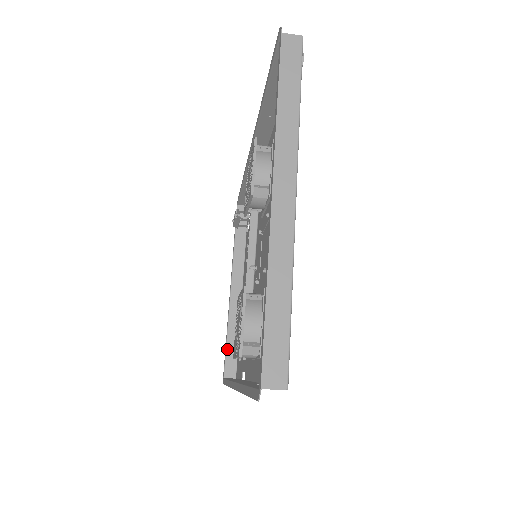
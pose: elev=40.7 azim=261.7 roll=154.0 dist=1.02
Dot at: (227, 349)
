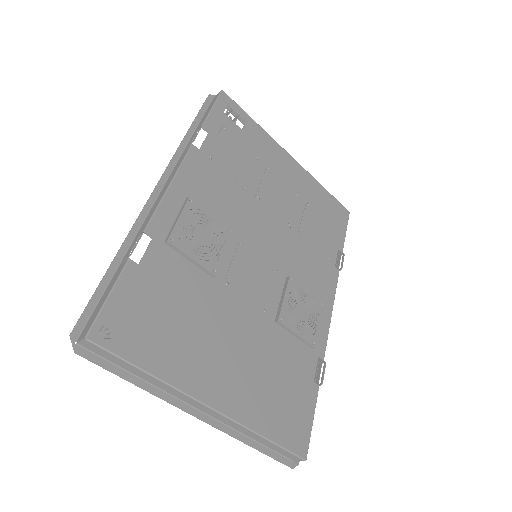
Dot at: occluded
